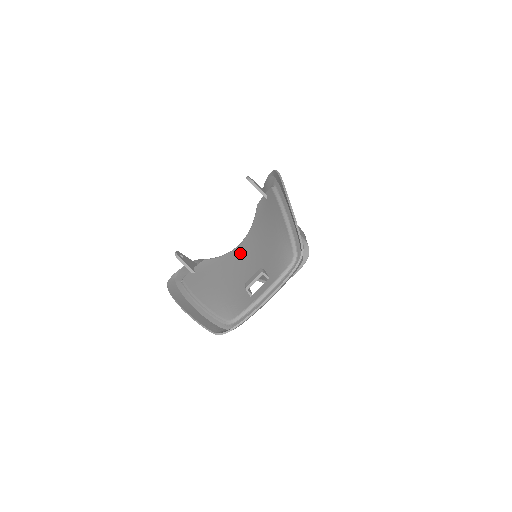
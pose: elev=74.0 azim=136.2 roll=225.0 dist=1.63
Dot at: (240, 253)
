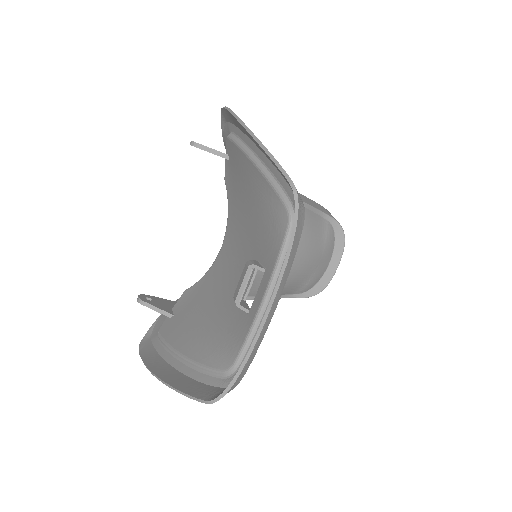
Dot at: (224, 258)
